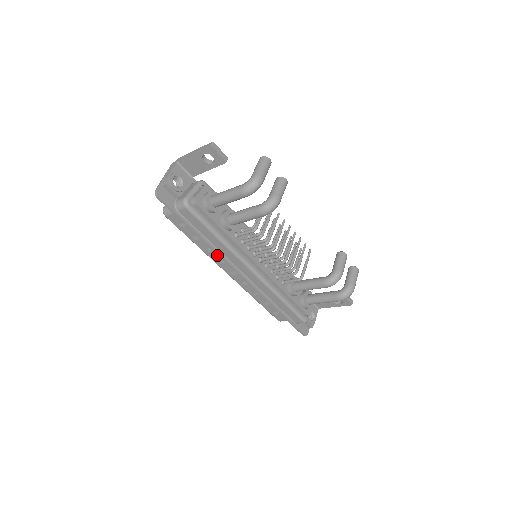
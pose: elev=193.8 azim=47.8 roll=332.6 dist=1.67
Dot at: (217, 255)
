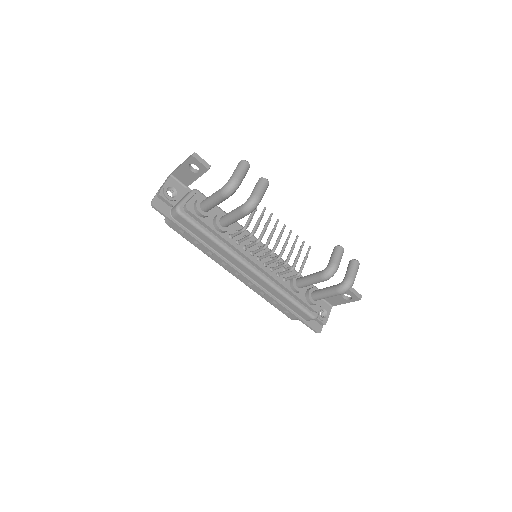
Dot at: occluded
